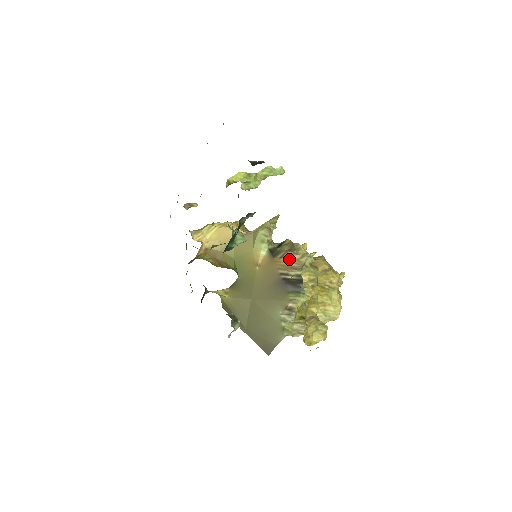
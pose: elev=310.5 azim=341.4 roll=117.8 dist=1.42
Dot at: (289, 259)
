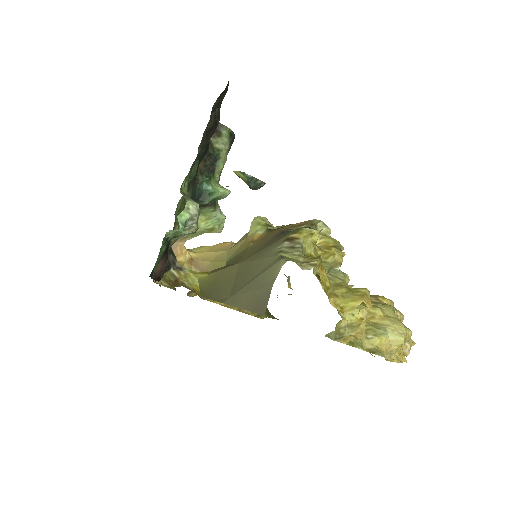
Dot at: (293, 224)
